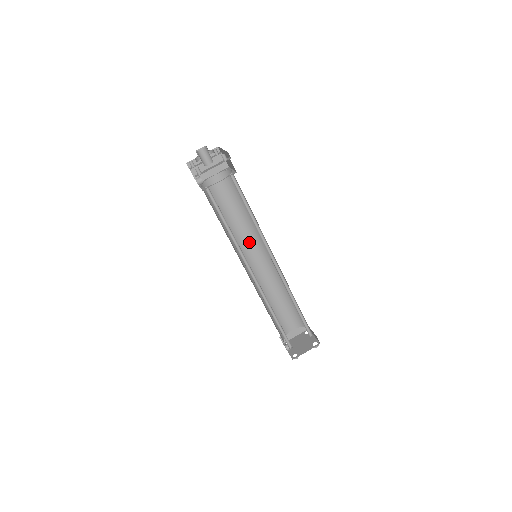
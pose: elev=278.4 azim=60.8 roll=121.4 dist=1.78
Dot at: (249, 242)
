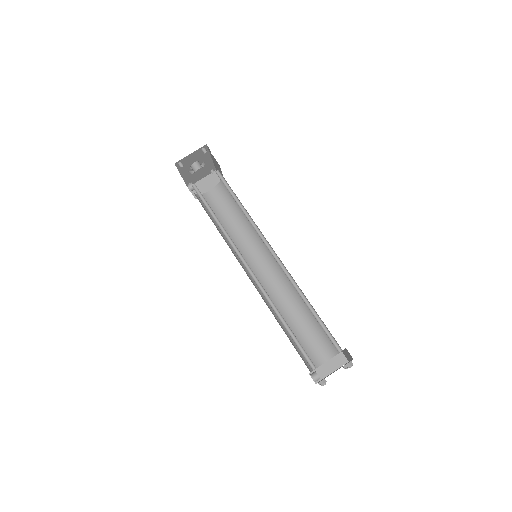
Dot at: (253, 251)
